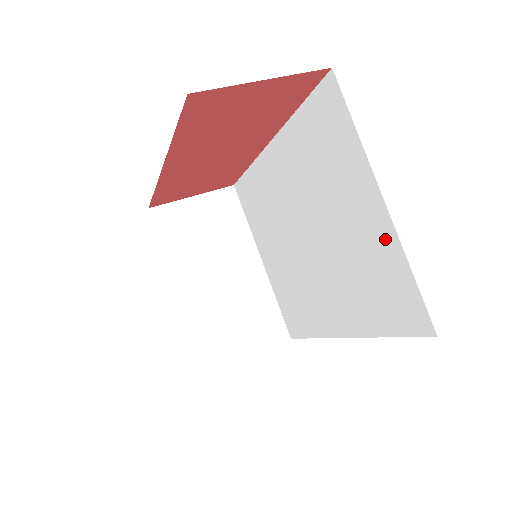
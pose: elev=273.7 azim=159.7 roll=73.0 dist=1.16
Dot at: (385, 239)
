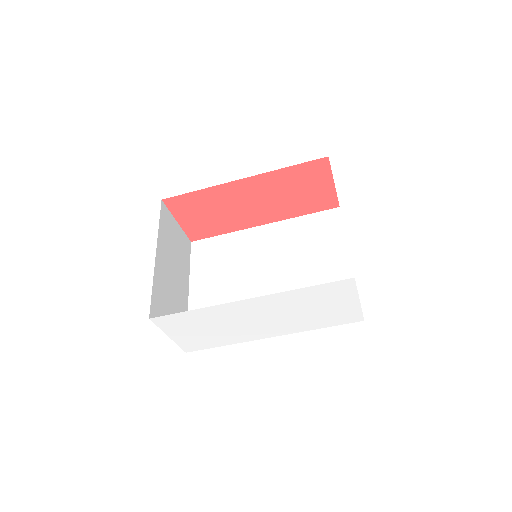
Dot at: (344, 275)
